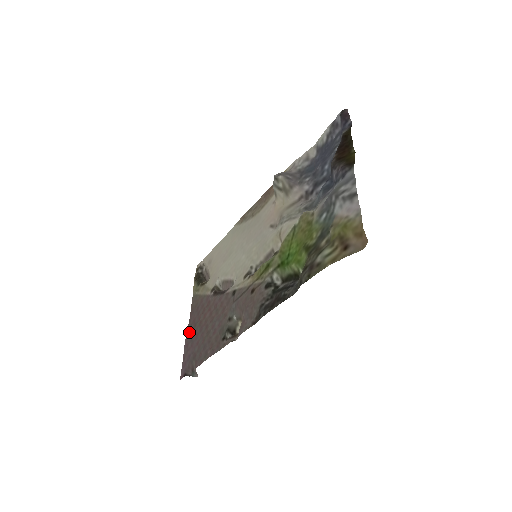
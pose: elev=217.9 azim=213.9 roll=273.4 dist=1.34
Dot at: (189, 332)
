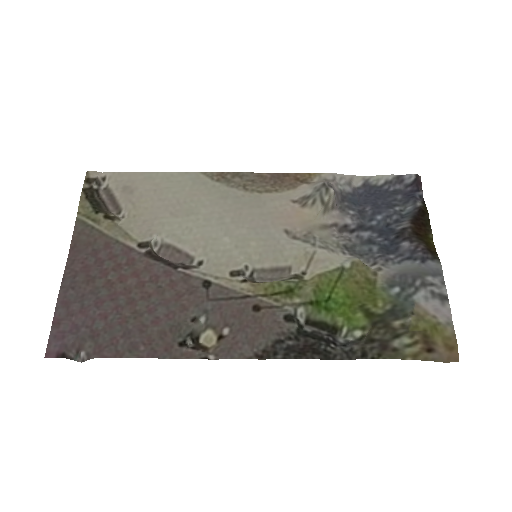
Dot at: (72, 283)
